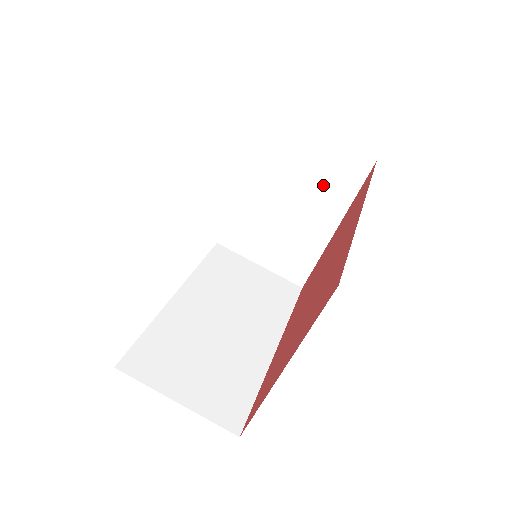
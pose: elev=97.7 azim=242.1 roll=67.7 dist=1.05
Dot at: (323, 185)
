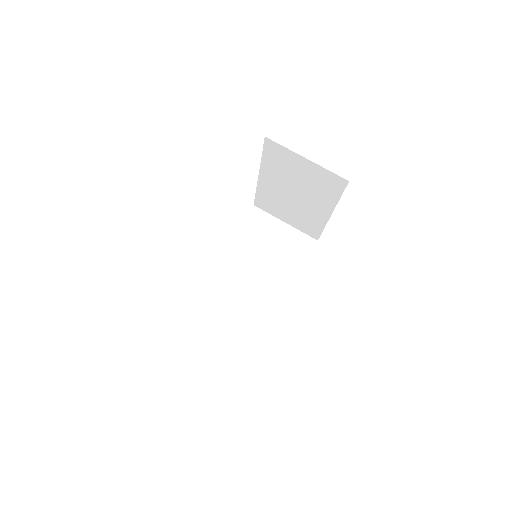
Dot at: (315, 188)
